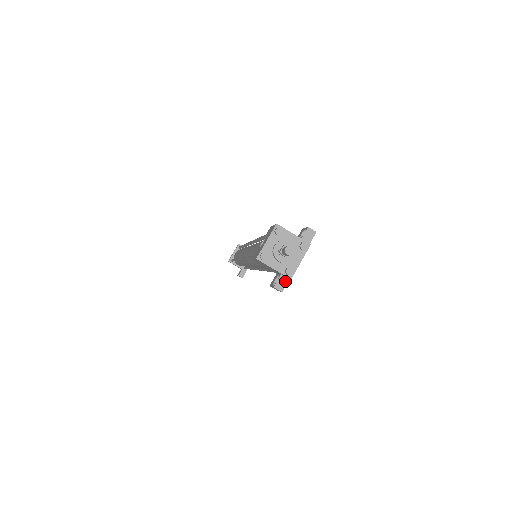
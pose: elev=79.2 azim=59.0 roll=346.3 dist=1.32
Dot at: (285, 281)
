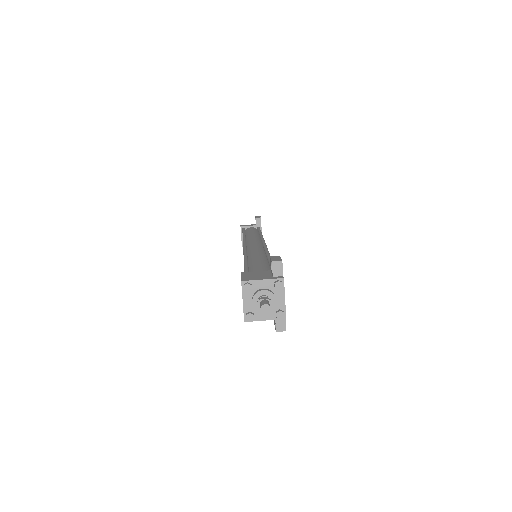
Dot at: (282, 321)
